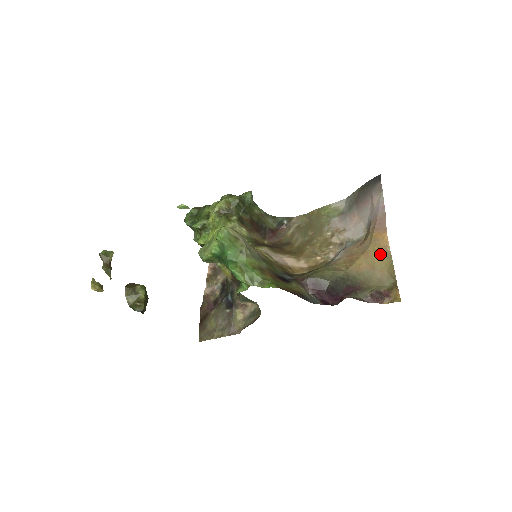
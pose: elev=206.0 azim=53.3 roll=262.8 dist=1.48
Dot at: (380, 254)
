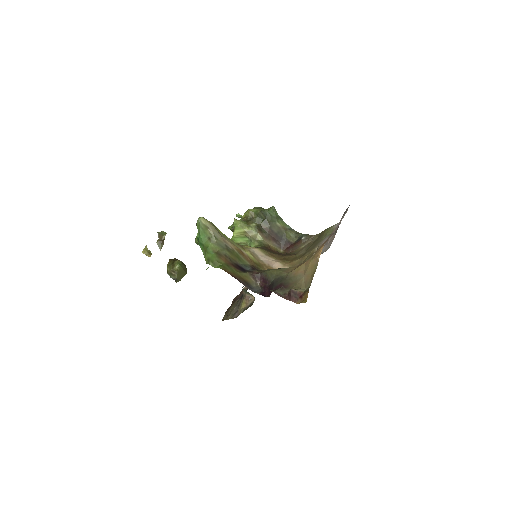
Dot at: (313, 262)
